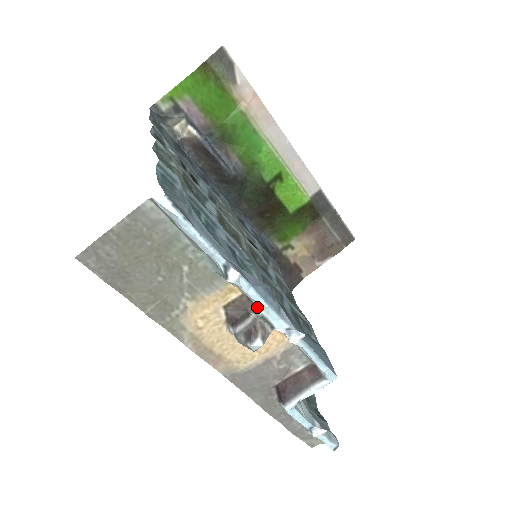
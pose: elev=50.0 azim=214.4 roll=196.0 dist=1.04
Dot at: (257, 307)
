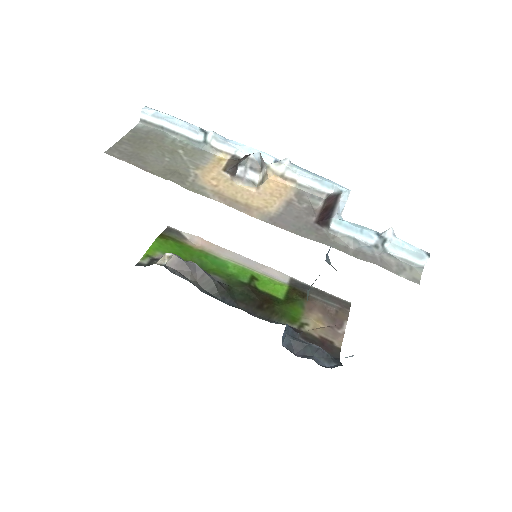
Dot at: occluded
